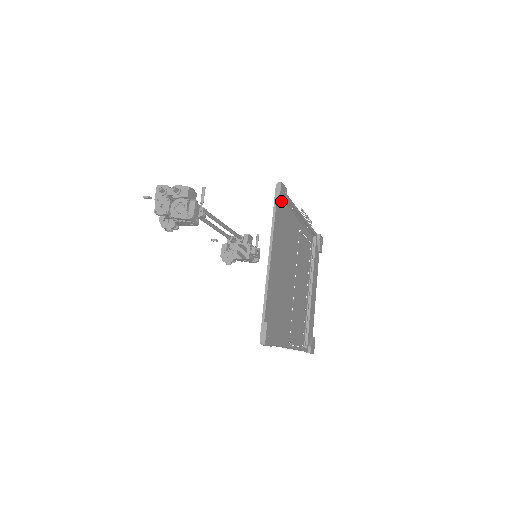
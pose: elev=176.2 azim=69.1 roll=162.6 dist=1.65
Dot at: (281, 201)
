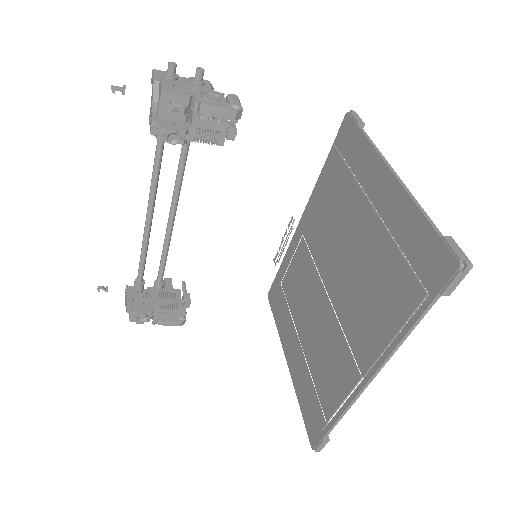
Dot at: occluded
